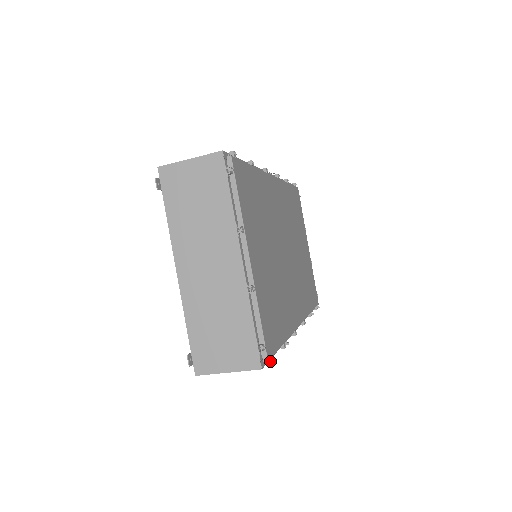
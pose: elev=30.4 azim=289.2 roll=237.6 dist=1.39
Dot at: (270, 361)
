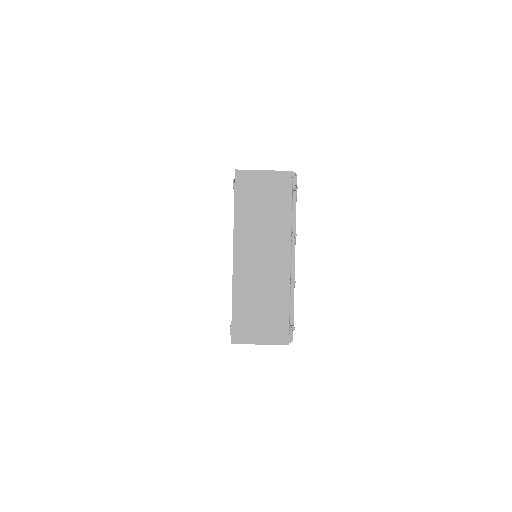
Dot at: (291, 340)
